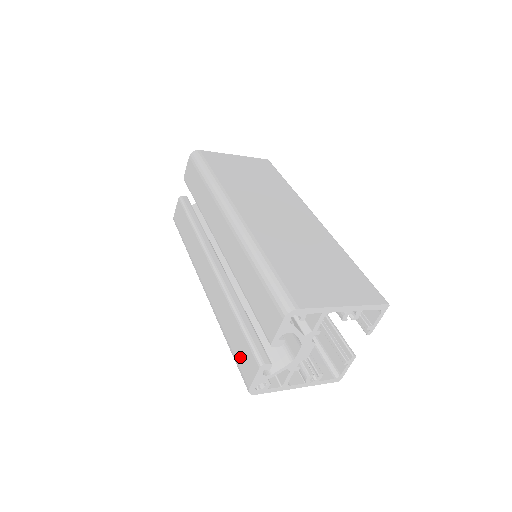
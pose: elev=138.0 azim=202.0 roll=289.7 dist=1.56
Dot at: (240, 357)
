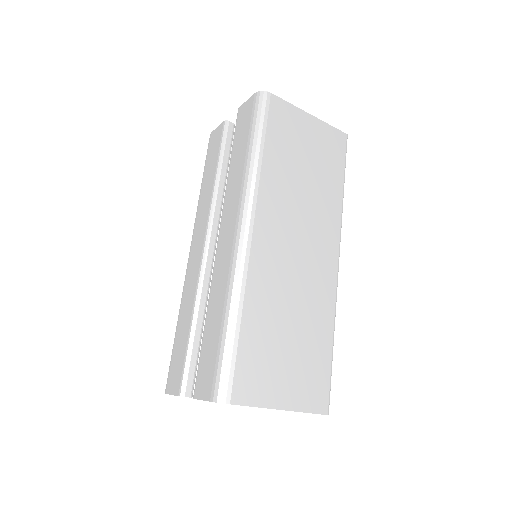
Dot at: (175, 361)
